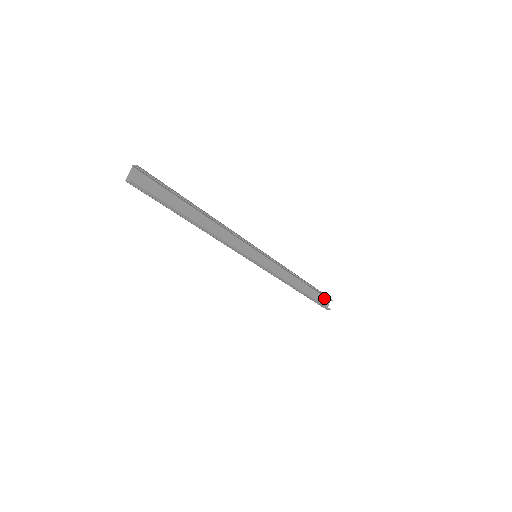
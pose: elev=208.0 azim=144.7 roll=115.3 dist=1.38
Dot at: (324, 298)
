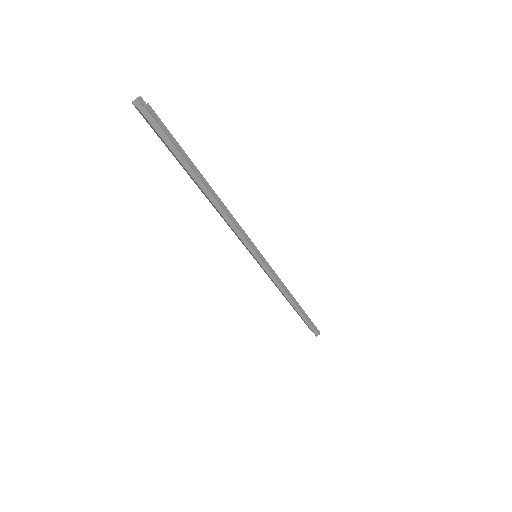
Dot at: occluded
